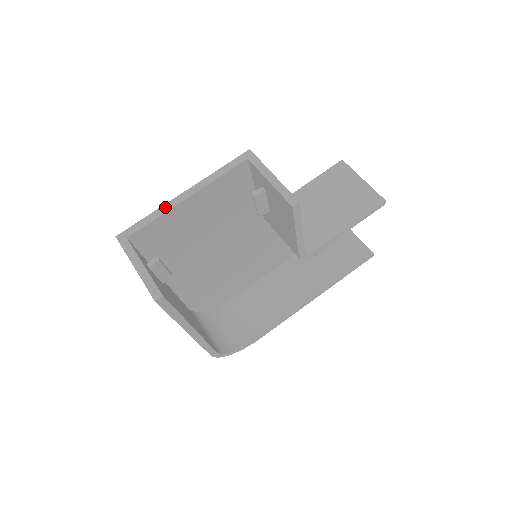
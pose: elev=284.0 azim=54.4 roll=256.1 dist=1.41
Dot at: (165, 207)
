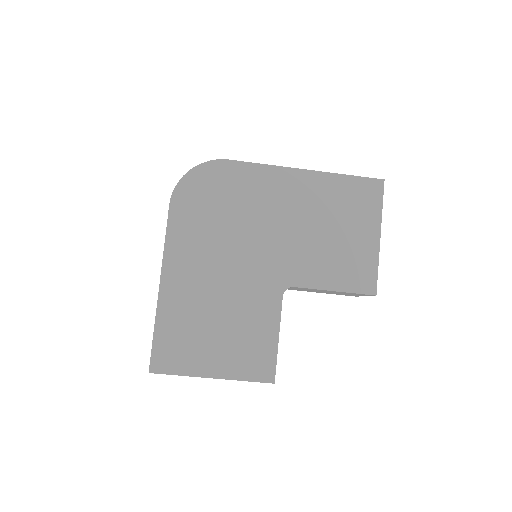
Dot at: occluded
